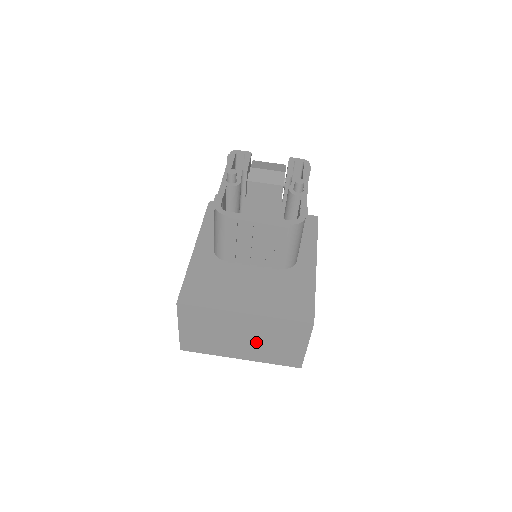
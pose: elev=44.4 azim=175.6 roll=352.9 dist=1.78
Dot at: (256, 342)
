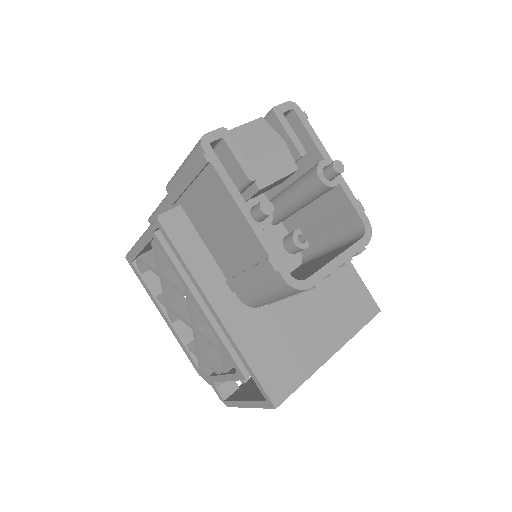
Dot at: occluded
